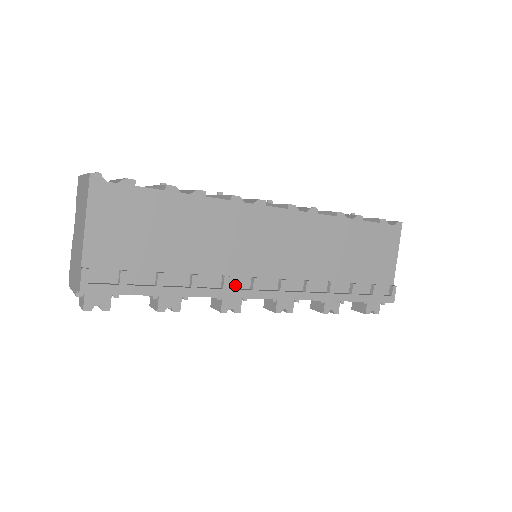
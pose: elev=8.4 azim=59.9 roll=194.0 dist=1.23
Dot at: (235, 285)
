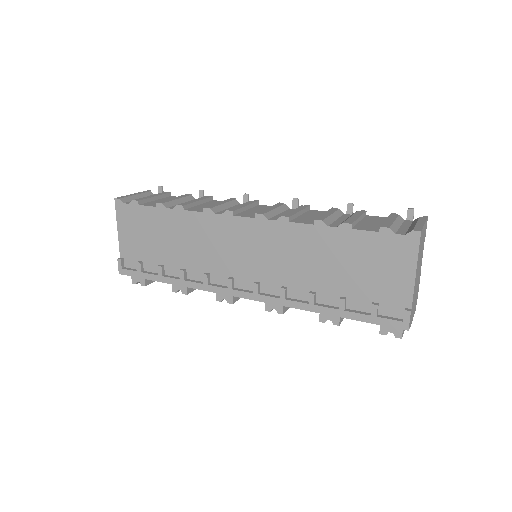
Dot at: (217, 282)
